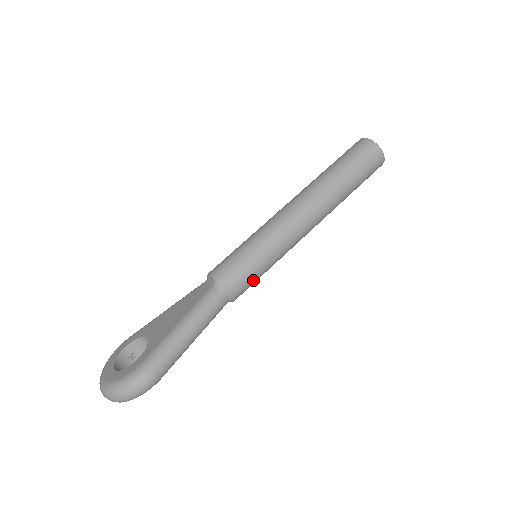
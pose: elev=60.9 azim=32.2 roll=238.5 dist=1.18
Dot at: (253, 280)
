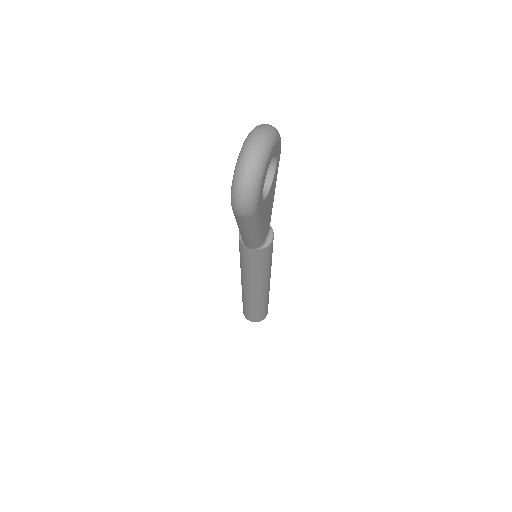
Dot at: occluded
